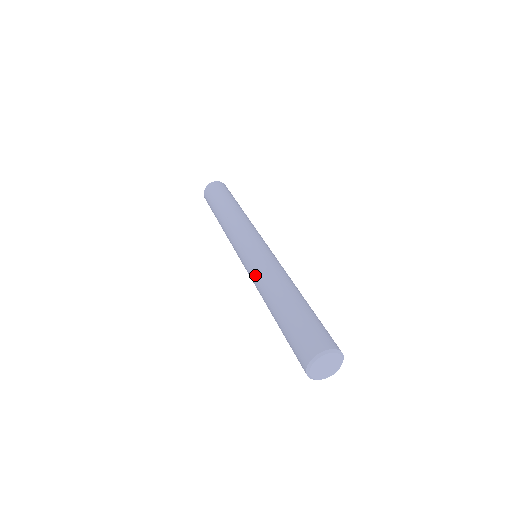
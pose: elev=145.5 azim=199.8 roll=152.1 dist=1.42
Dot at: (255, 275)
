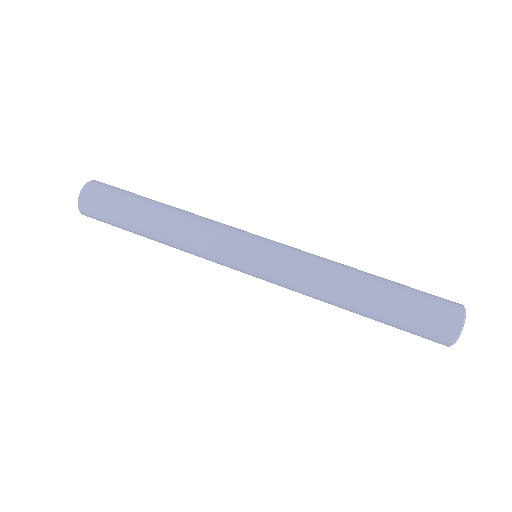
Dot at: (301, 269)
